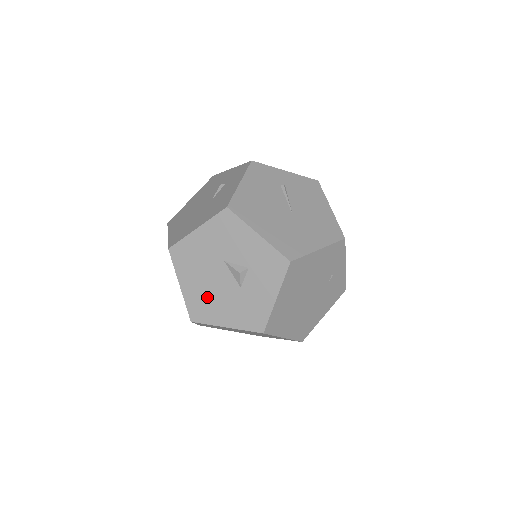
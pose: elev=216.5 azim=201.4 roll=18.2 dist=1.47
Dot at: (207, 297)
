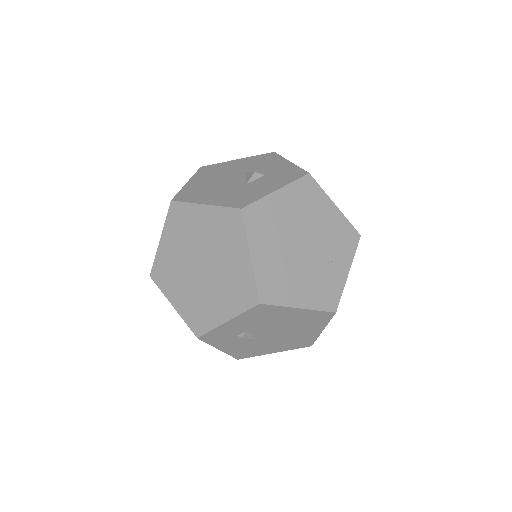
Dot at: (206, 188)
